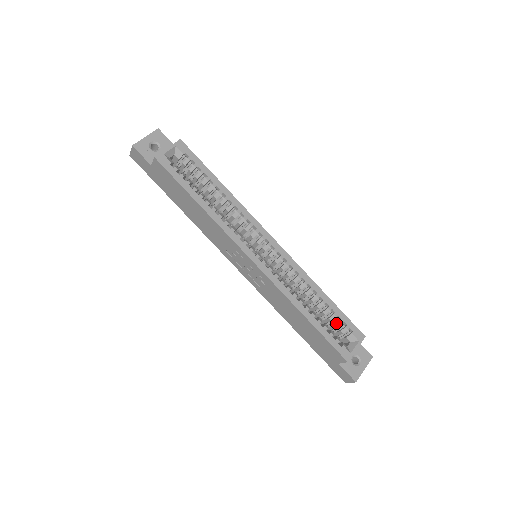
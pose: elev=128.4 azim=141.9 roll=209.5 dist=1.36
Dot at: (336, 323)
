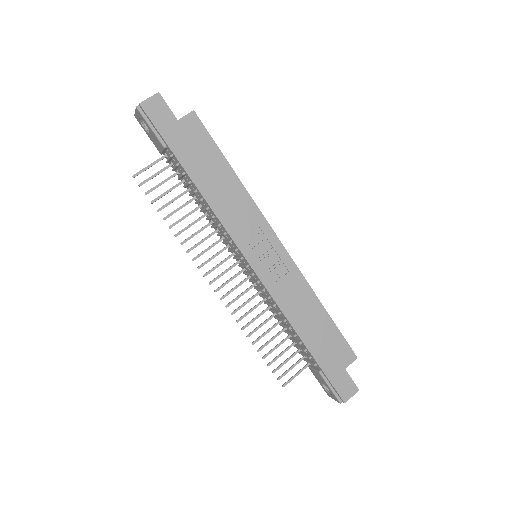
Dot at: occluded
